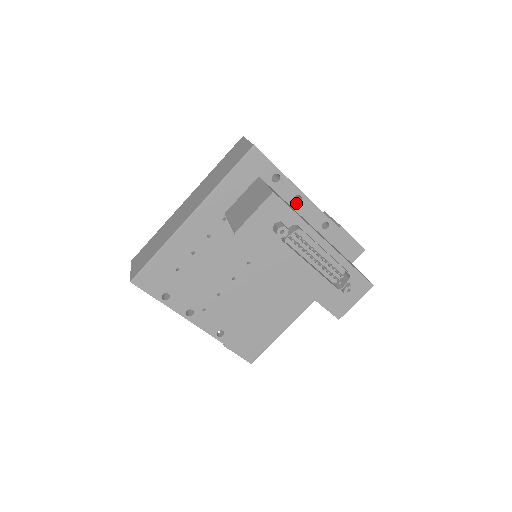
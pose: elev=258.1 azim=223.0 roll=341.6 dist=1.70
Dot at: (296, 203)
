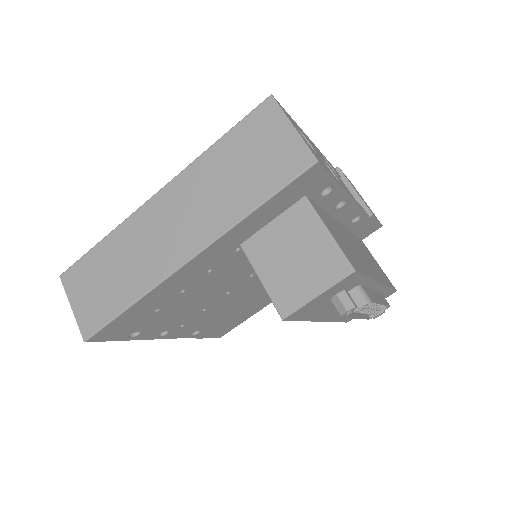
Dot at: (337, 209)
